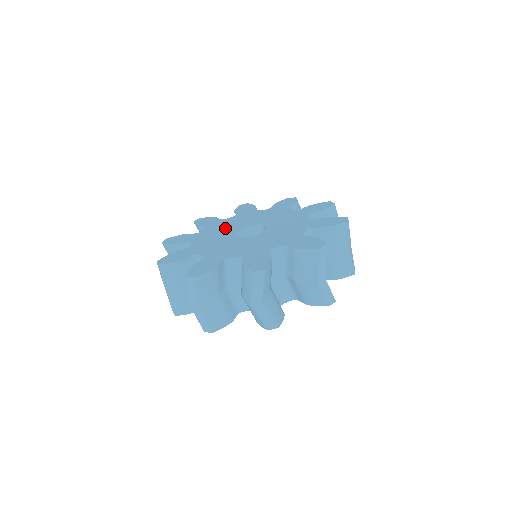
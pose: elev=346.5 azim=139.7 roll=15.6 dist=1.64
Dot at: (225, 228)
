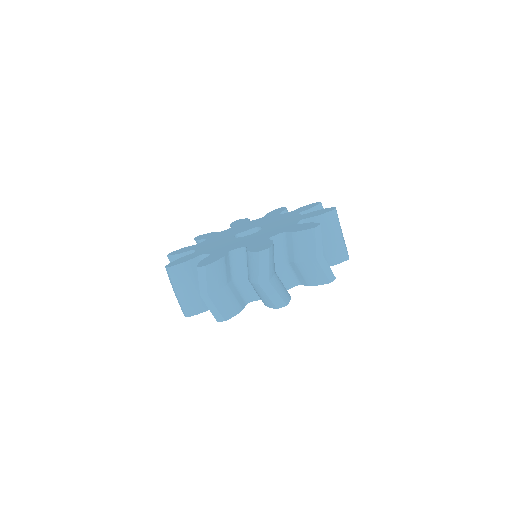
Dot at: (239, 229)
